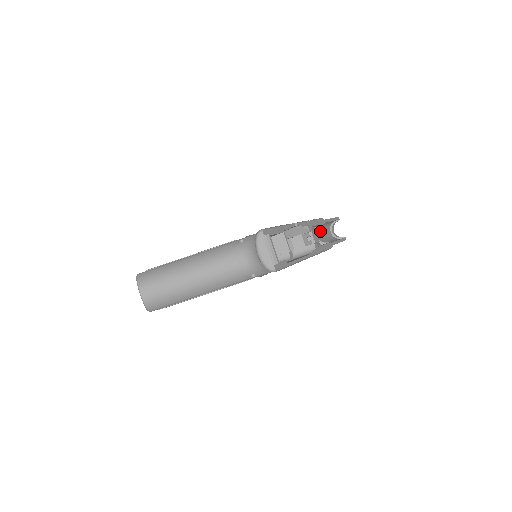
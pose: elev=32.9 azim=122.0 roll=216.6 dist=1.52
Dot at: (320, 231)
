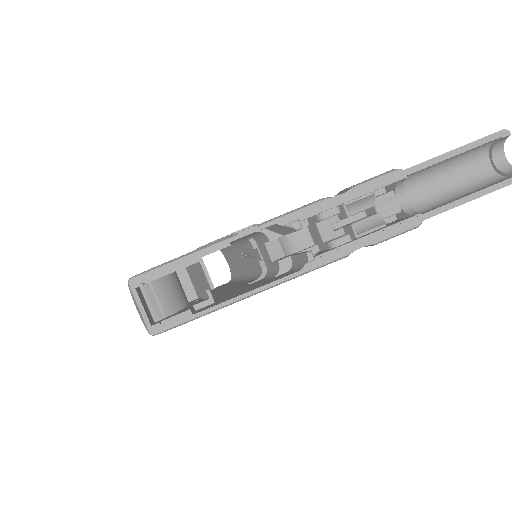
Dot at: (425, 180)
